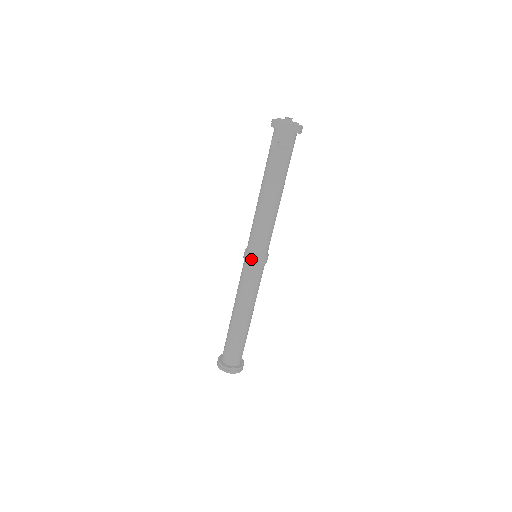
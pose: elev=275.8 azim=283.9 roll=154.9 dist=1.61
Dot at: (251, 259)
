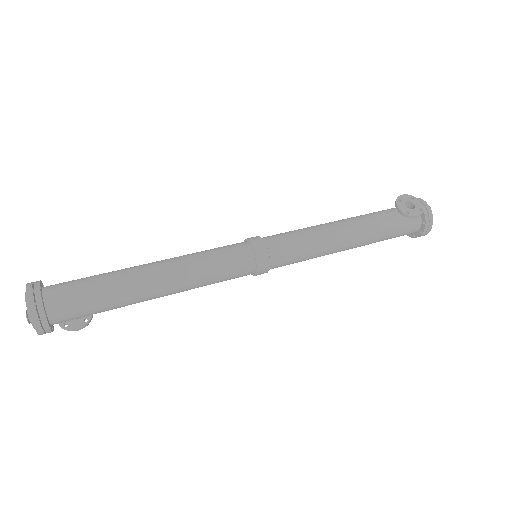
Dot at: (257, 241)
